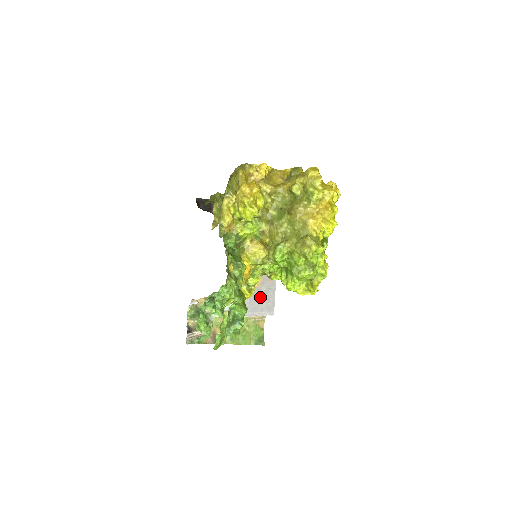
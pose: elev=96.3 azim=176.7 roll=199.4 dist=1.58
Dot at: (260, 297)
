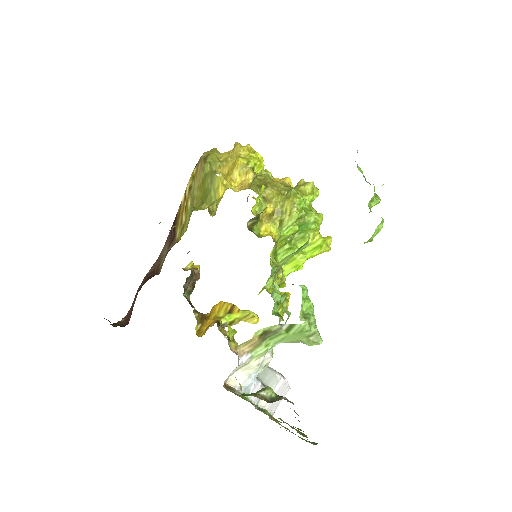
Dot at: occluded
